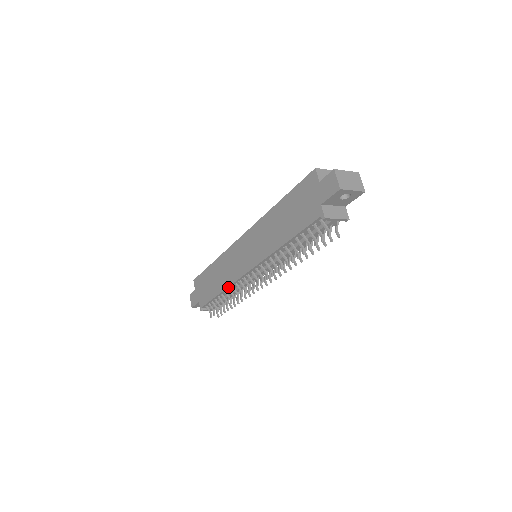
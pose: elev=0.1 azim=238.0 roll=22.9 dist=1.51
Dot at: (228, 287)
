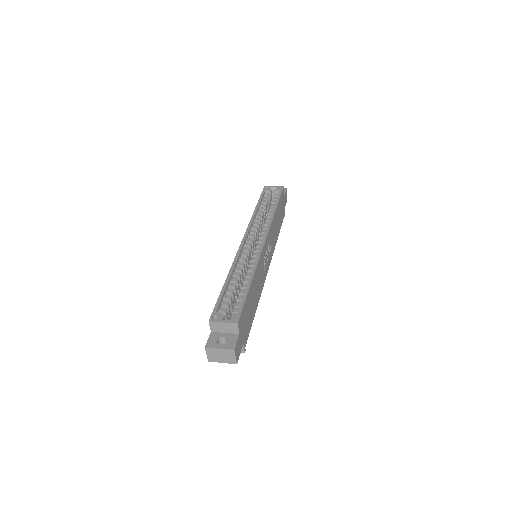
Dot at: occluded
